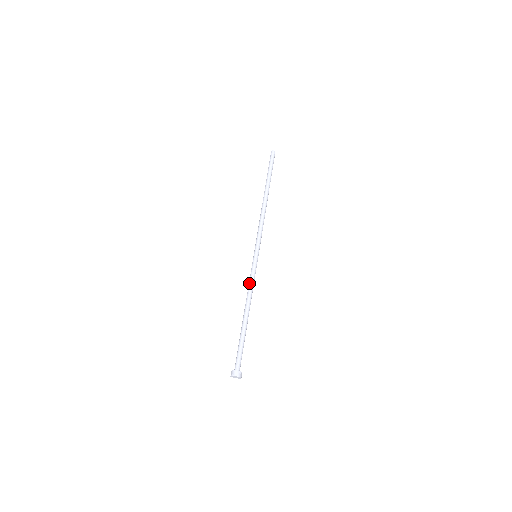
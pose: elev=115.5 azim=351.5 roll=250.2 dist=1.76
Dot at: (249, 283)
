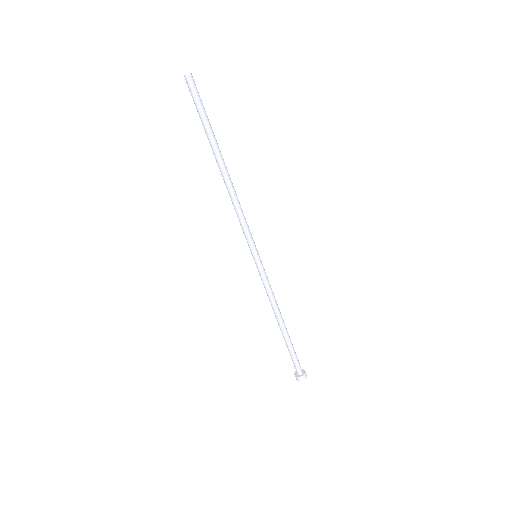
Dot at: (266, 292)
